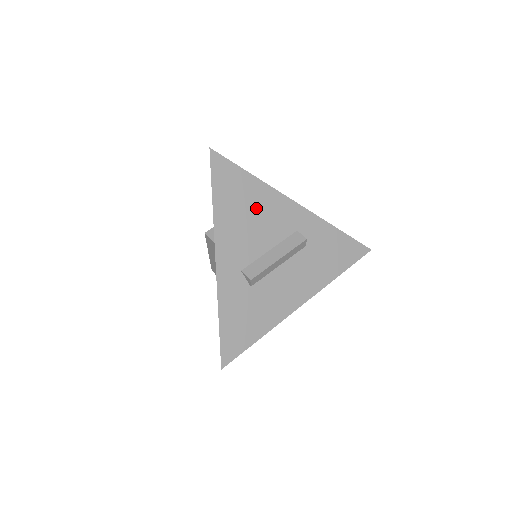
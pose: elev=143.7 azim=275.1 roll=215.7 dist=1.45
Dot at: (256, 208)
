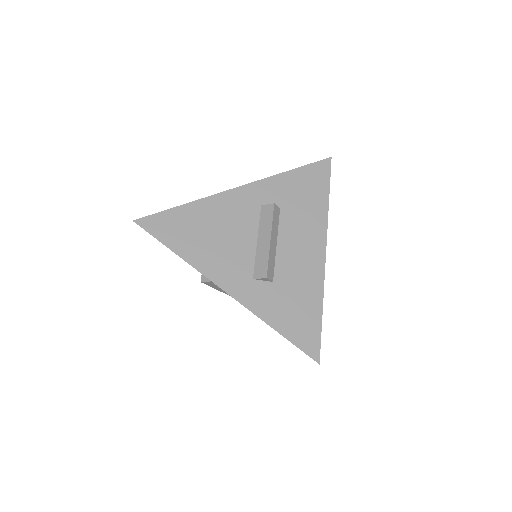
Dot at: (213, 224)
